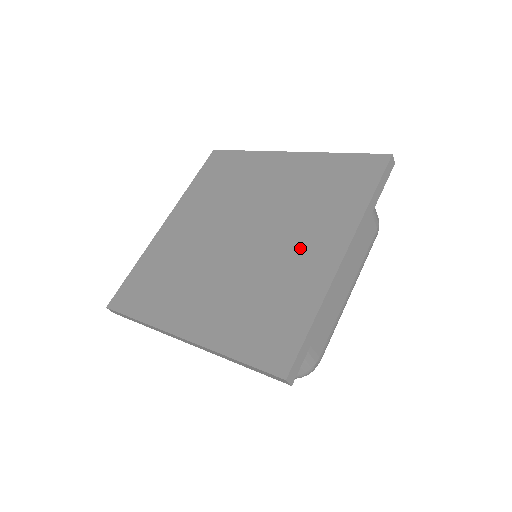
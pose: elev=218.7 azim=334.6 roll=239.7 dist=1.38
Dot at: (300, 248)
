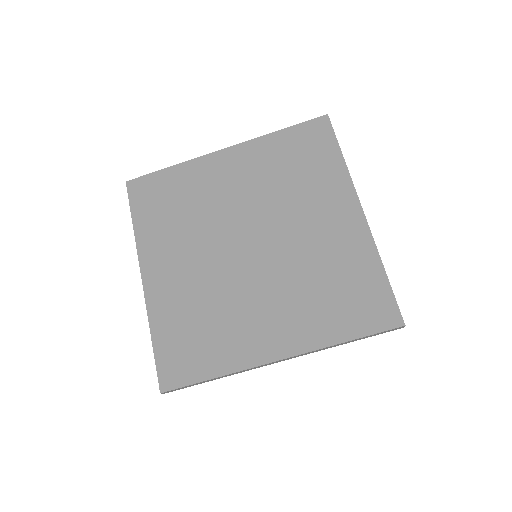
Dot at: (320, 225)
